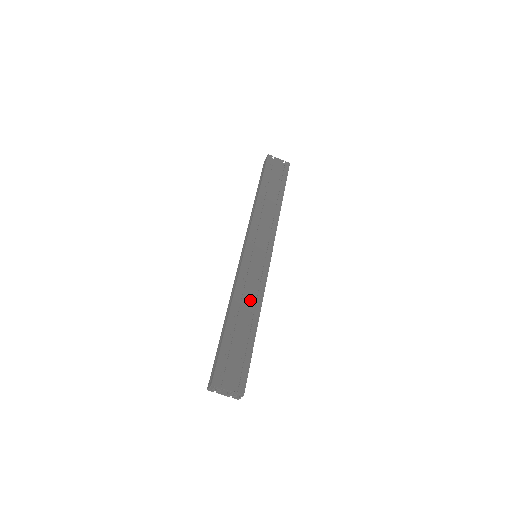
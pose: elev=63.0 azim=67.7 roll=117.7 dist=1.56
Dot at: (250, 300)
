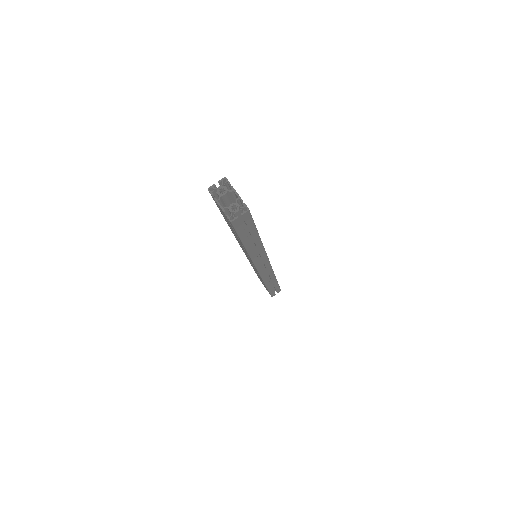
Dot at: occluded
